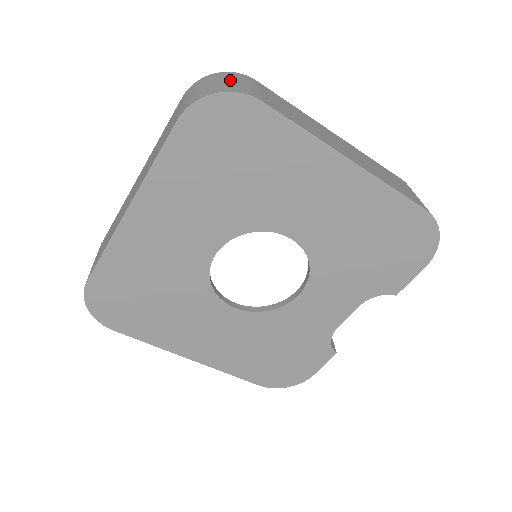
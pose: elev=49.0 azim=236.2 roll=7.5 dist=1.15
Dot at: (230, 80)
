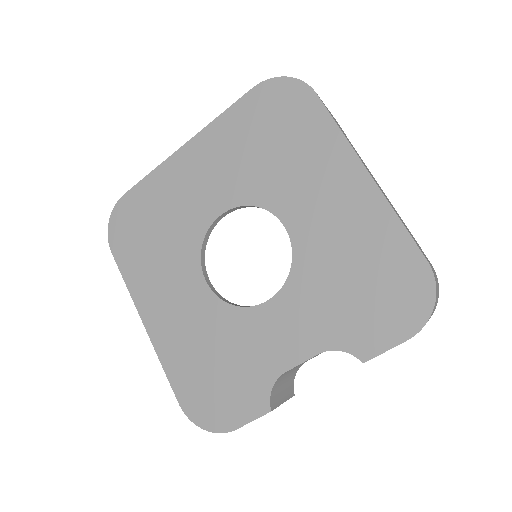
Dot at: occluded
